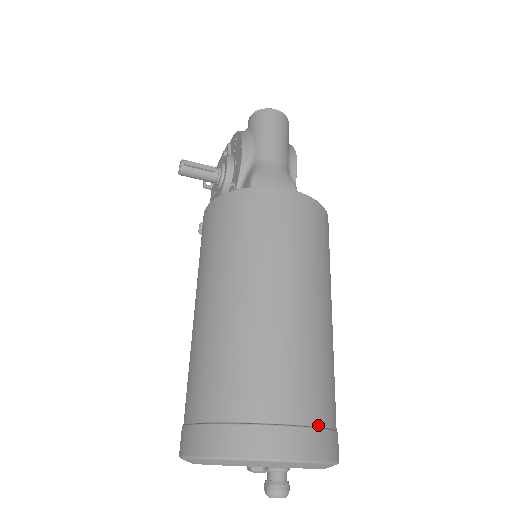
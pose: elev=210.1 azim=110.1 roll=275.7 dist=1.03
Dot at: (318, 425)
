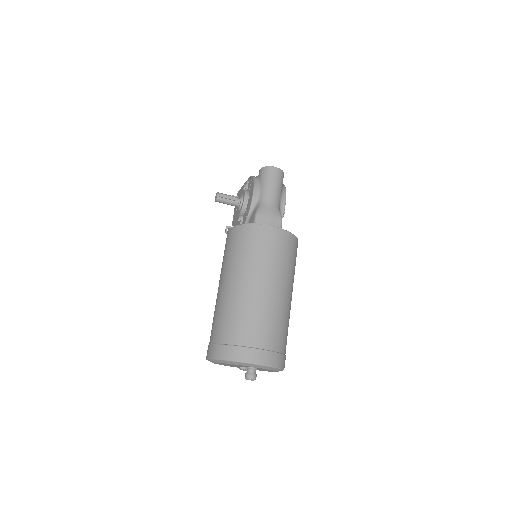
Dot at: (273, 350)
